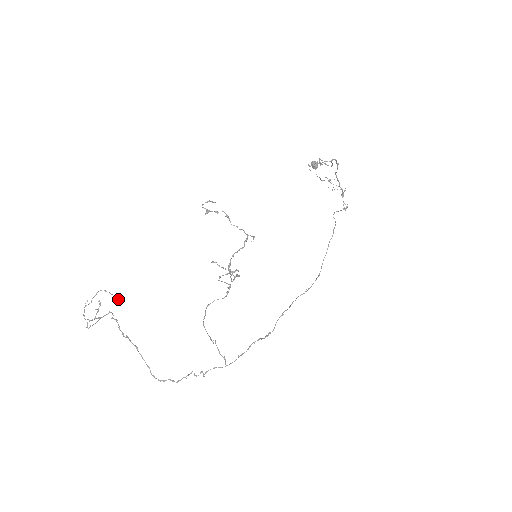
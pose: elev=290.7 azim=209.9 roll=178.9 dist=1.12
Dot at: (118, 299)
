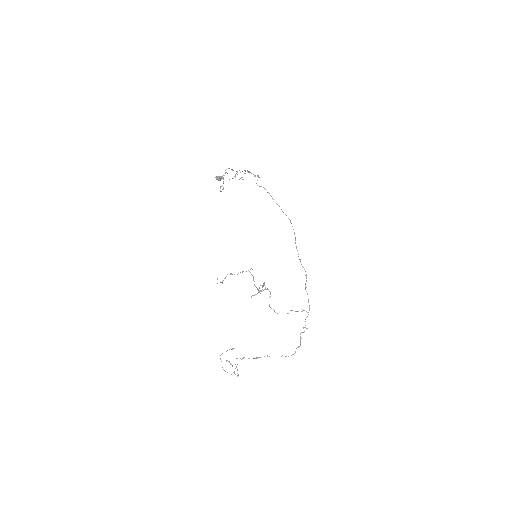
Dot at: occluded
